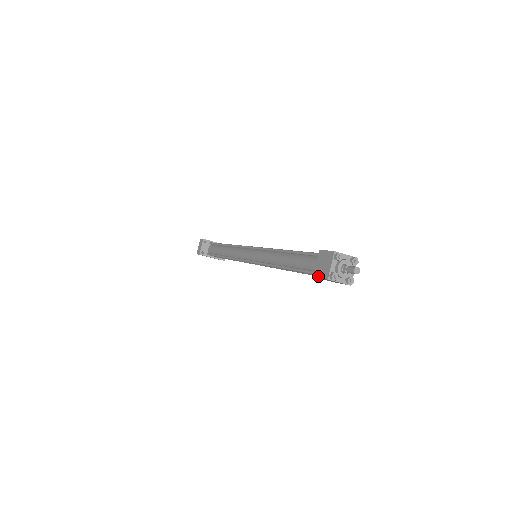
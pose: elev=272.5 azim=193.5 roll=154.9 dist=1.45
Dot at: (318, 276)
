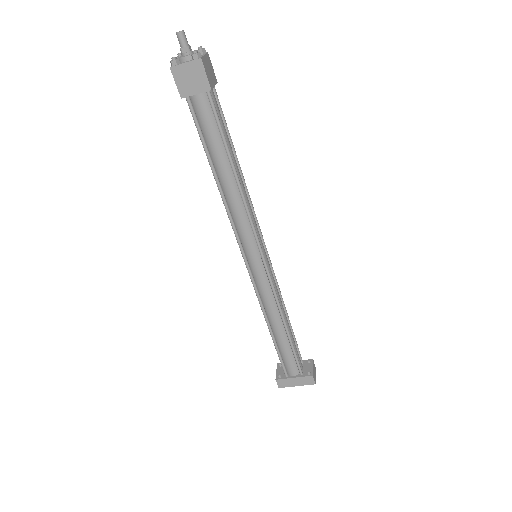
Dot at: (177, 88)
